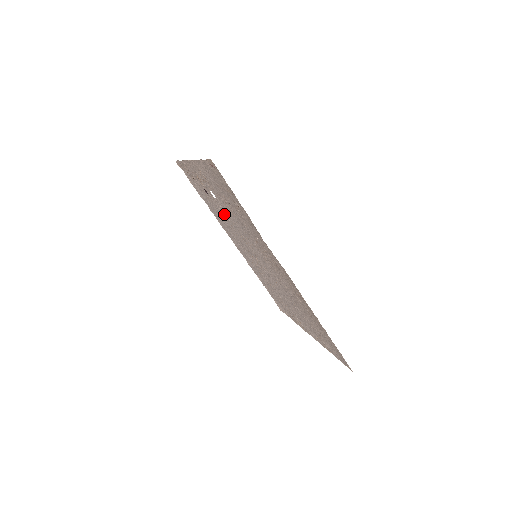
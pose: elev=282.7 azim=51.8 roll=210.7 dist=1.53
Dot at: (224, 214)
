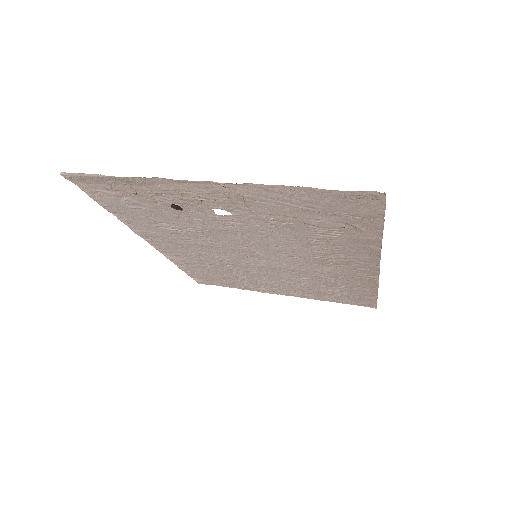
Dot at: (215, 228)
